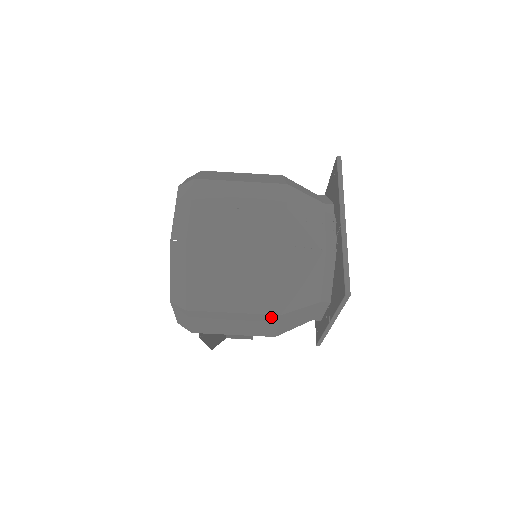
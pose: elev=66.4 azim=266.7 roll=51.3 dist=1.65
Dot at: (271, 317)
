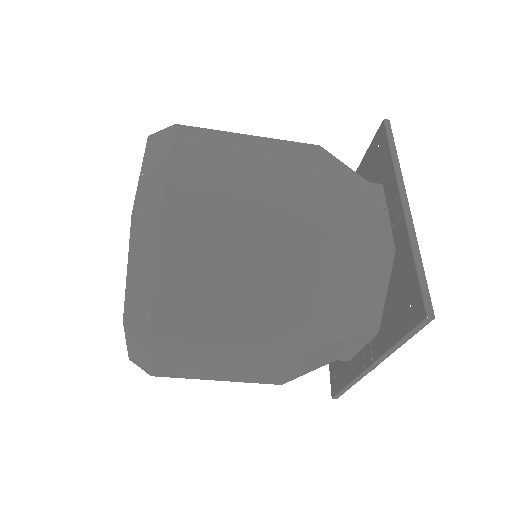
Dot at: occluded
